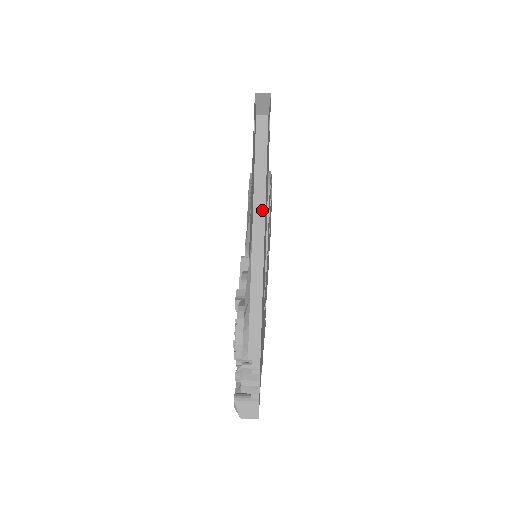
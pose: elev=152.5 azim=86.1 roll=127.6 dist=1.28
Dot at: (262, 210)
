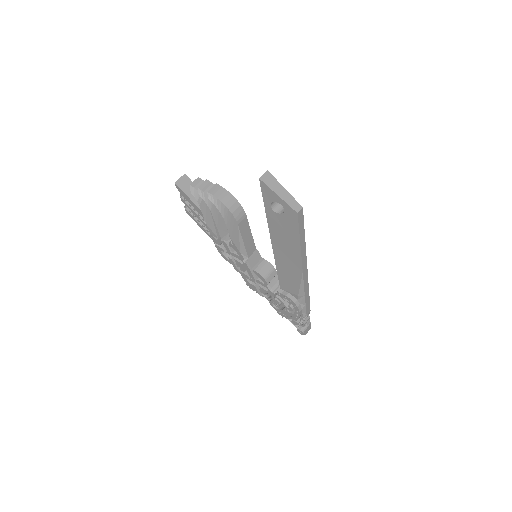
Dot at: (305, 256)
